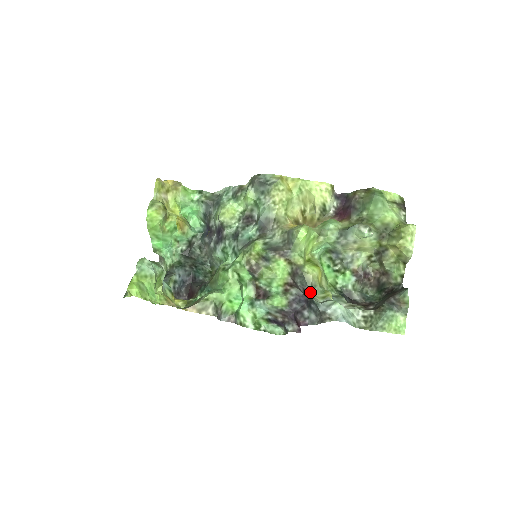
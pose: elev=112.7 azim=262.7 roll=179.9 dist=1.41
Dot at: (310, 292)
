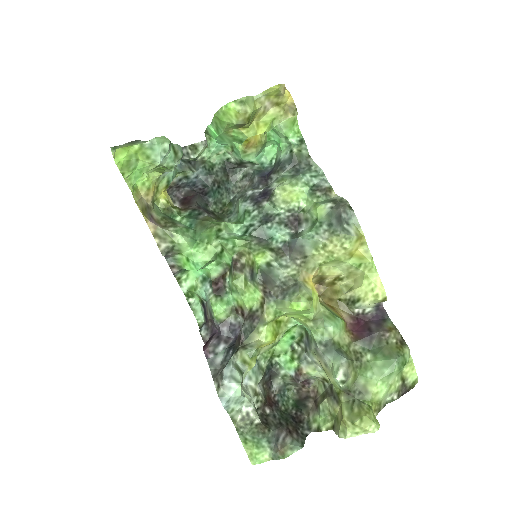
Dot at: (240, 346)
